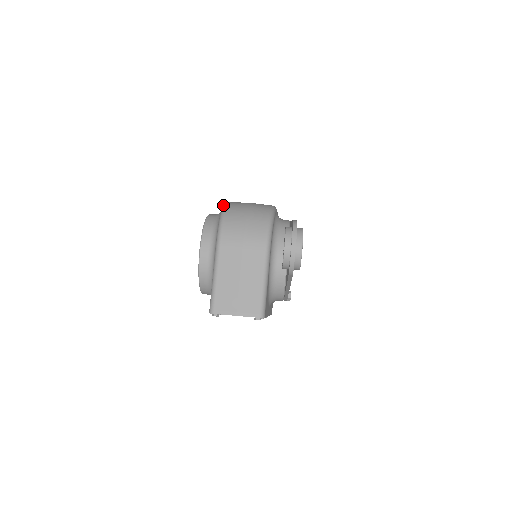
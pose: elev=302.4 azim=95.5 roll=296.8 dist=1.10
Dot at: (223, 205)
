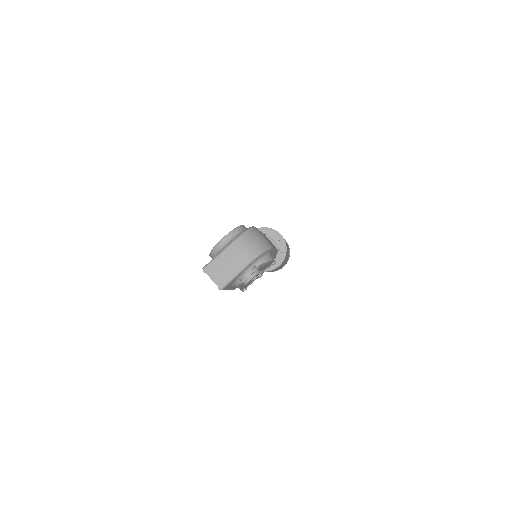
Dot at: (250, 227)
